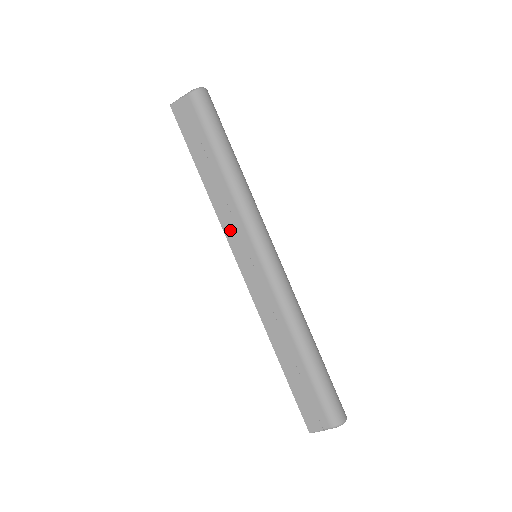
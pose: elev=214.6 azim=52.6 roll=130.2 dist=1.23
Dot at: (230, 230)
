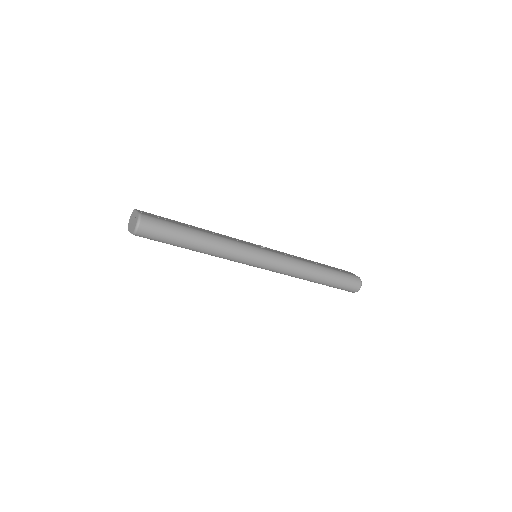
Dot at: occluded
